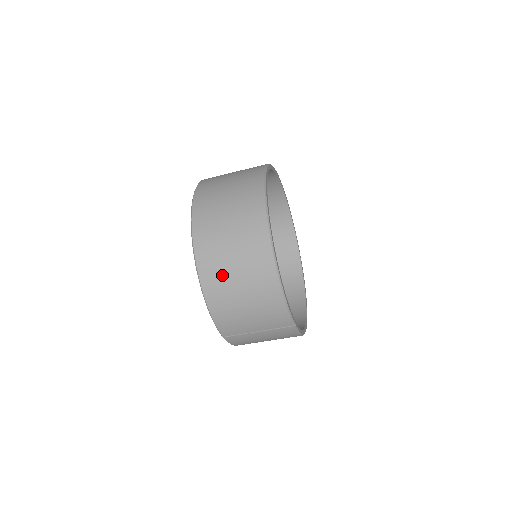
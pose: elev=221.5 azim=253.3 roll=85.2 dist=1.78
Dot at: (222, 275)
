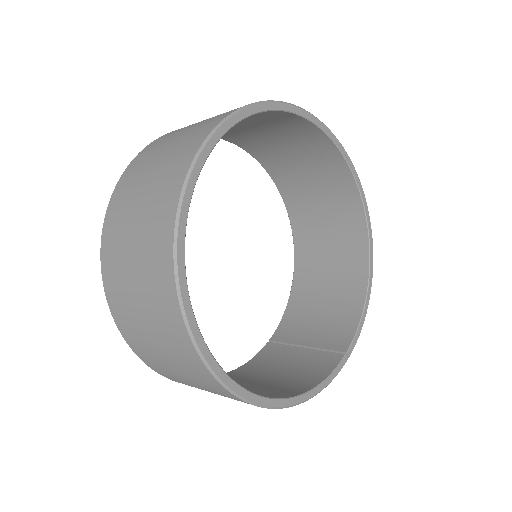
Dot at: occluded
